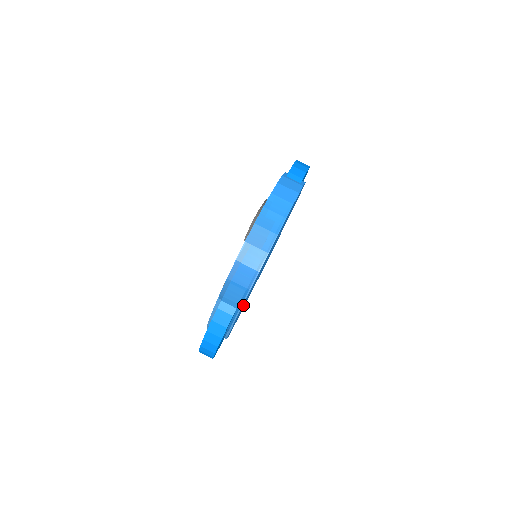
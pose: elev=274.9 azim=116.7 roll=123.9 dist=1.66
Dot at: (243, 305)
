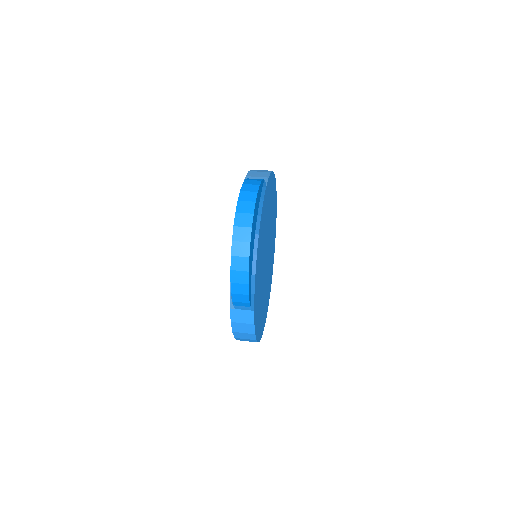
Dot at: (264, 225)
